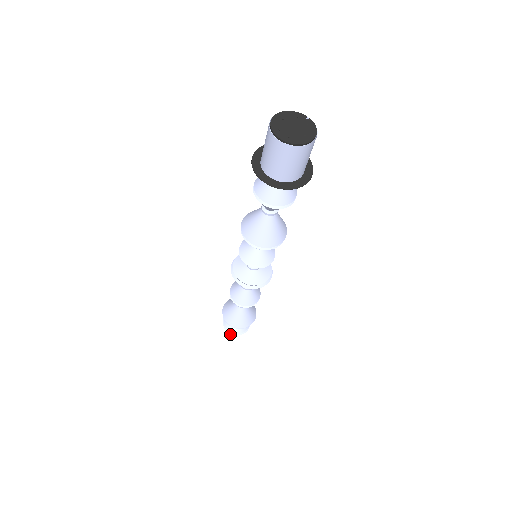
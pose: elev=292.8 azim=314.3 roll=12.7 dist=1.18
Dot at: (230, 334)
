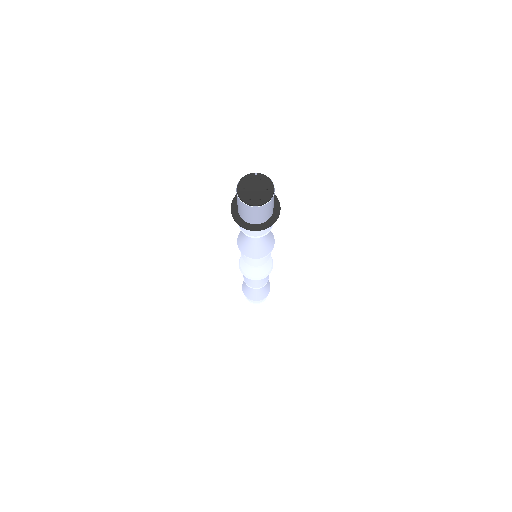
Dot at: occluded
